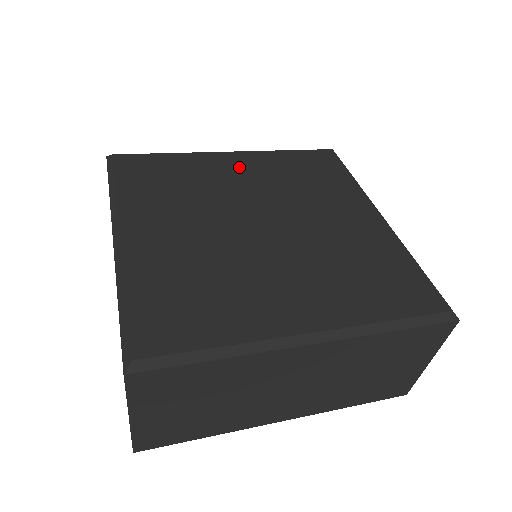
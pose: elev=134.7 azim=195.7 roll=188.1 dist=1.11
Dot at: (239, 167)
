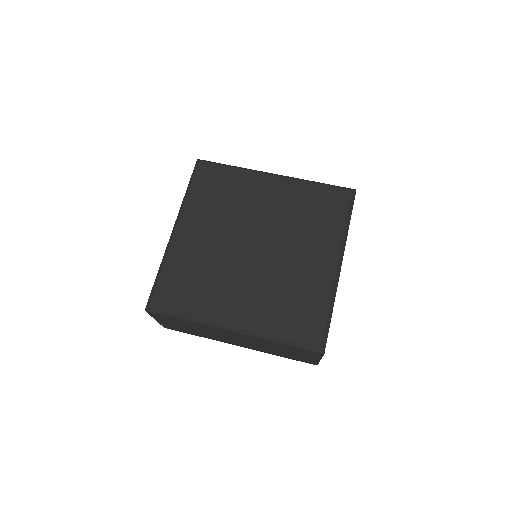
Dot at: (195, 232)
